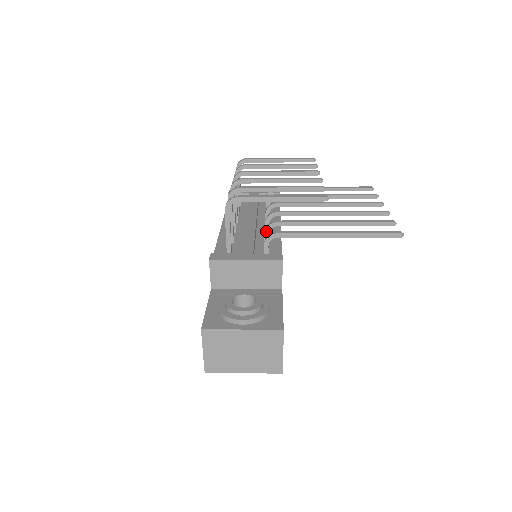
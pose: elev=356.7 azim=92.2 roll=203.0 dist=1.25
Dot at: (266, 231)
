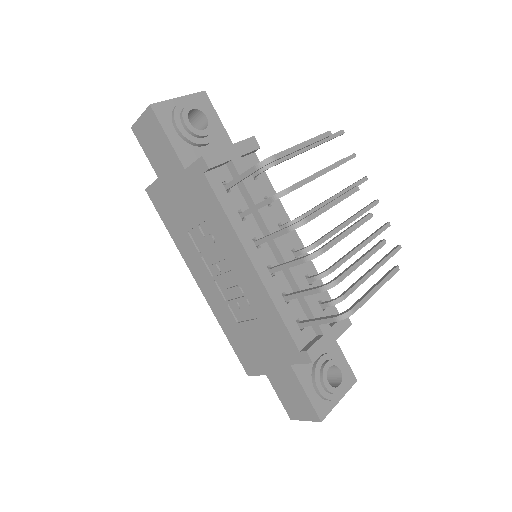
Dot at: (318, 279)
